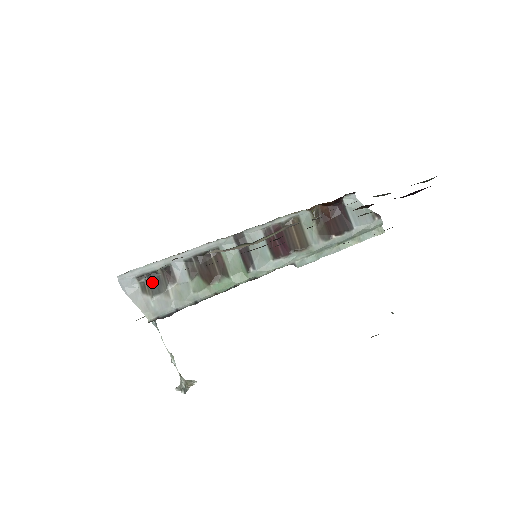
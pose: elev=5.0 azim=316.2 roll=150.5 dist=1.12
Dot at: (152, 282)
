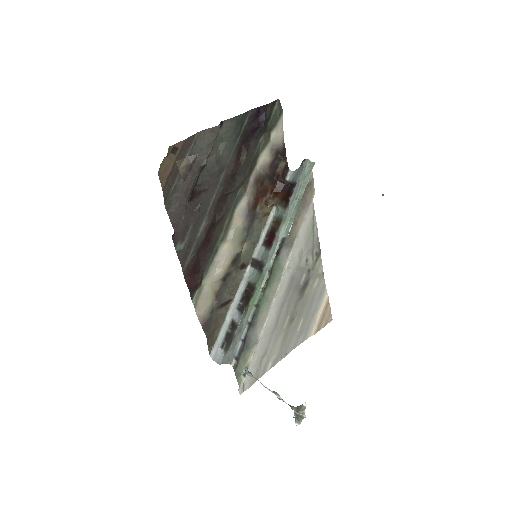
Dot at: (228, 341)
